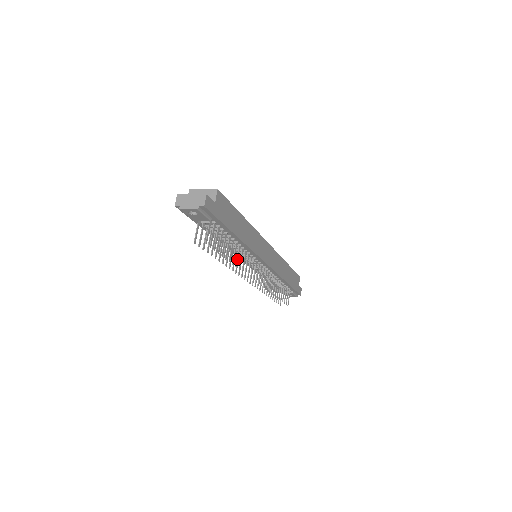
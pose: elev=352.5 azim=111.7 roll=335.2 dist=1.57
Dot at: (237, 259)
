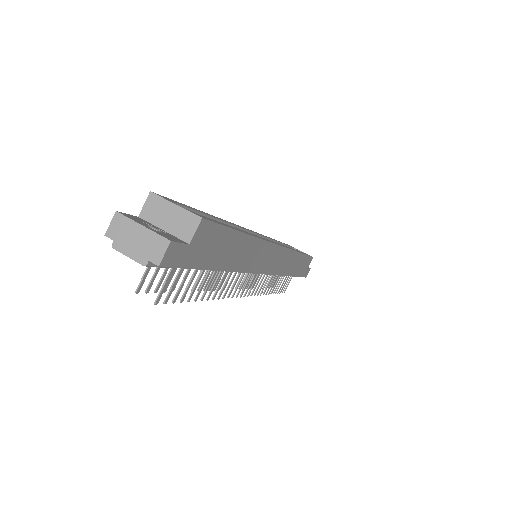
Dot at: (218, 287)
